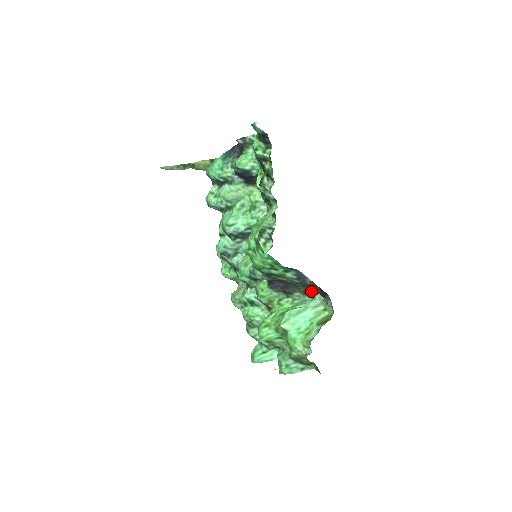
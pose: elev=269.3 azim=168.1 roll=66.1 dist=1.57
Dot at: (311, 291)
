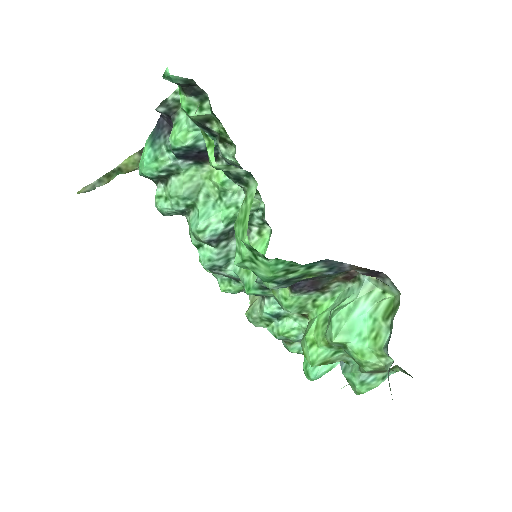
Dot at: (353, 274)
